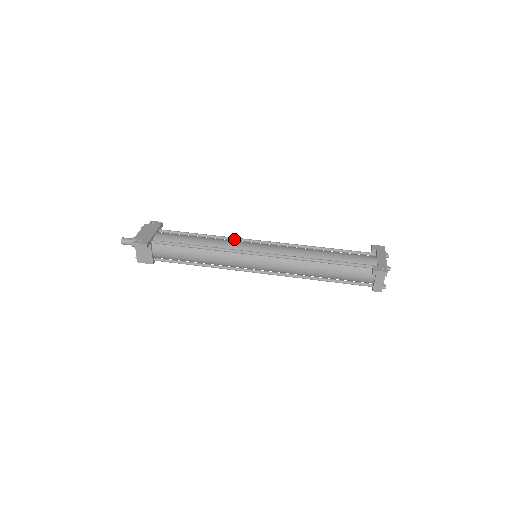
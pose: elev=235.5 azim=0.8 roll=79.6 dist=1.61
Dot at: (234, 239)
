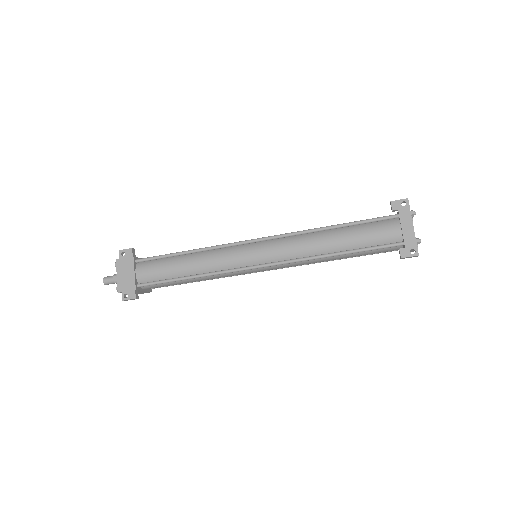
Dot at: (223, 248)
